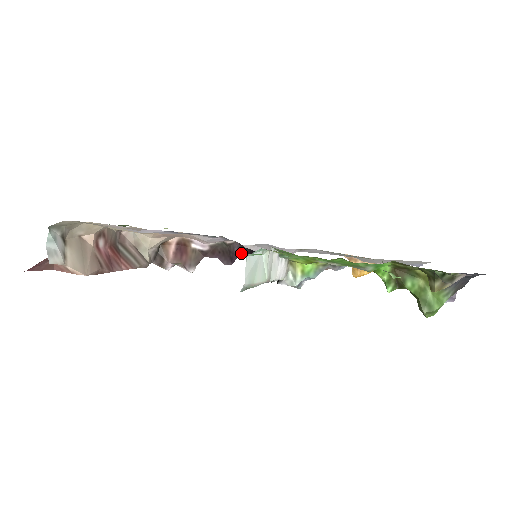
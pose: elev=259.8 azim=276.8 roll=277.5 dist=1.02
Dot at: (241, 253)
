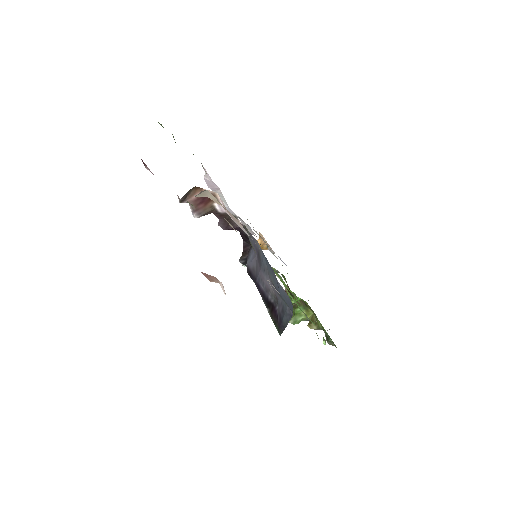
Dot at: (237, 229)
